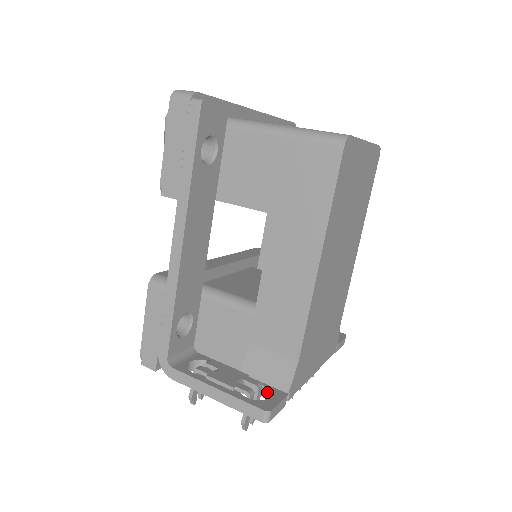
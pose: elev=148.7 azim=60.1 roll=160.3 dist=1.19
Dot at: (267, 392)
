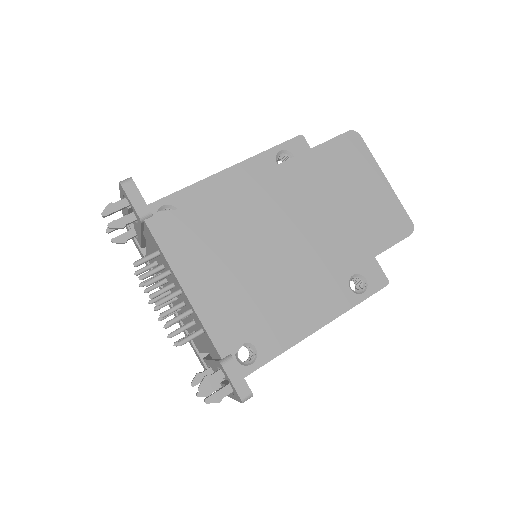
Dot at: occluded
